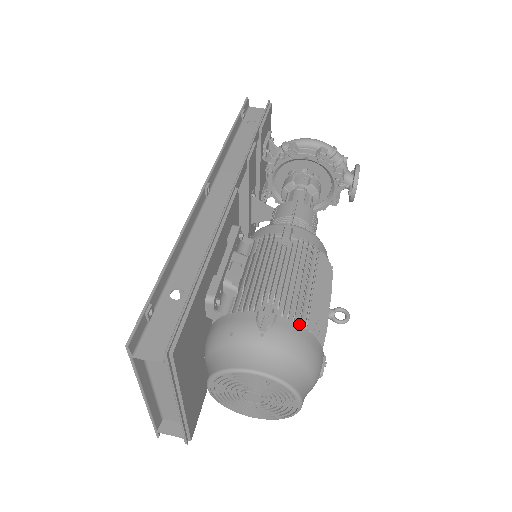
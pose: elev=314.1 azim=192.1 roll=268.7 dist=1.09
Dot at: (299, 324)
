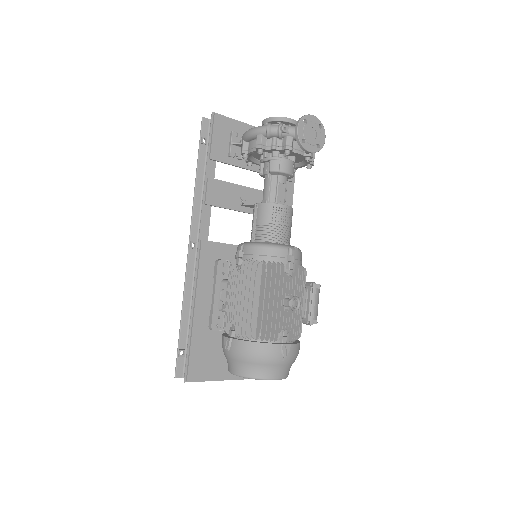
Dot at: (248, 338)
